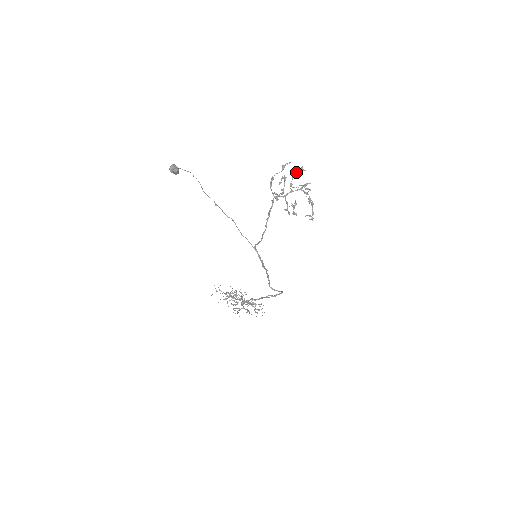
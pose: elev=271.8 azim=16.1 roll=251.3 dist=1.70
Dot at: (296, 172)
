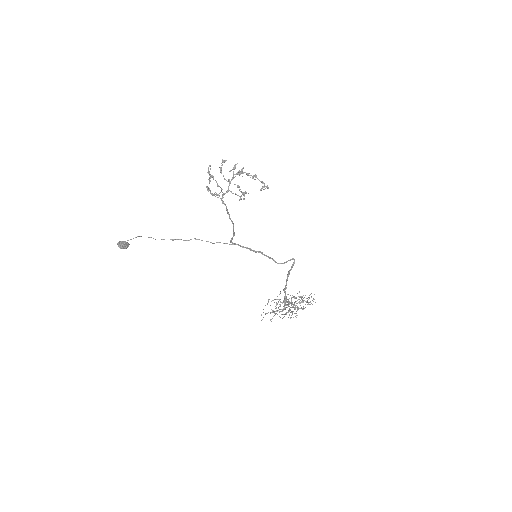
Dot at: (220, 167)
